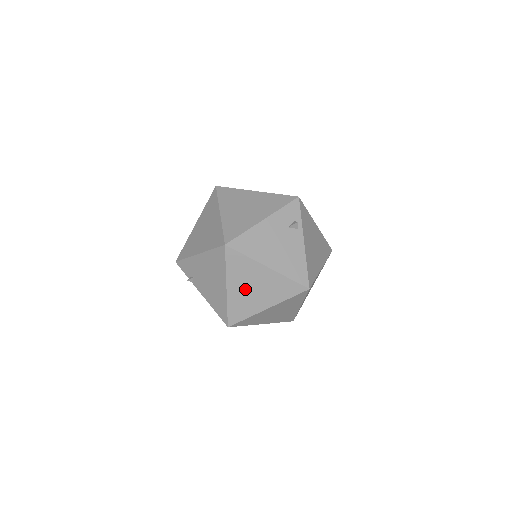
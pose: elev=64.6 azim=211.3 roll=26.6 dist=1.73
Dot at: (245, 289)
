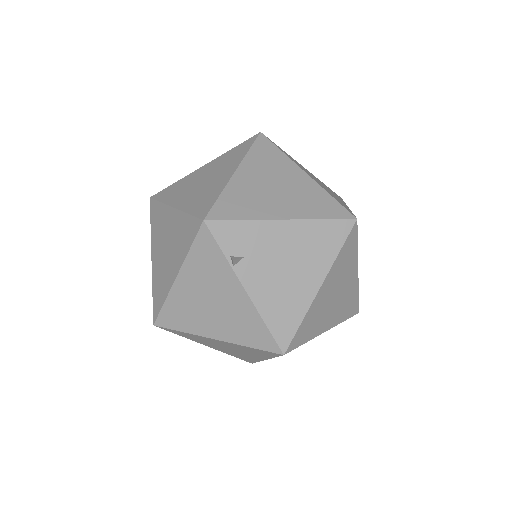
Dot at: (330, 295)
